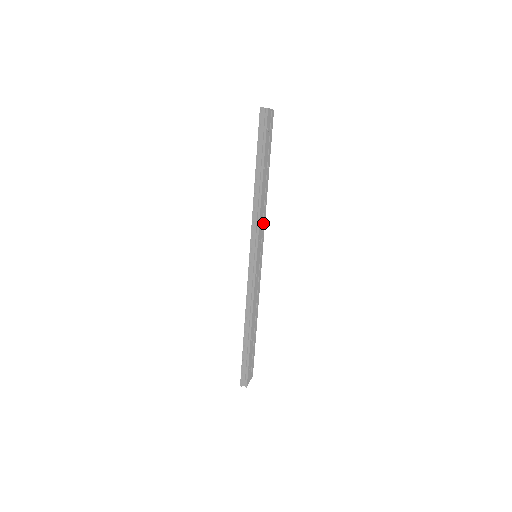
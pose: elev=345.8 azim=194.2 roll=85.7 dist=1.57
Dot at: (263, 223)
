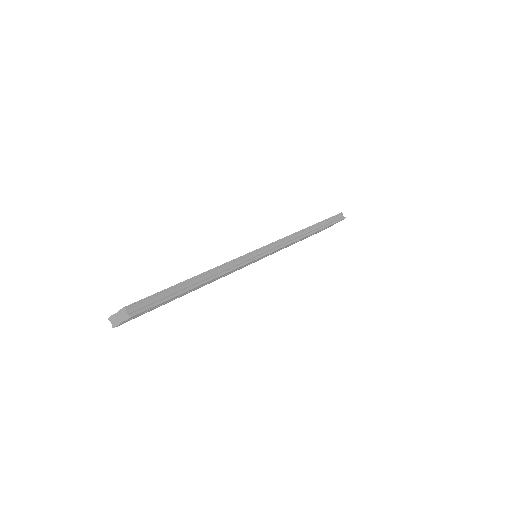
Dot at: (276, 251)
